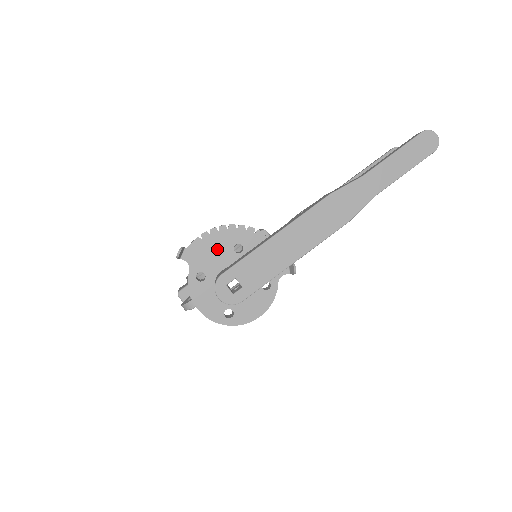
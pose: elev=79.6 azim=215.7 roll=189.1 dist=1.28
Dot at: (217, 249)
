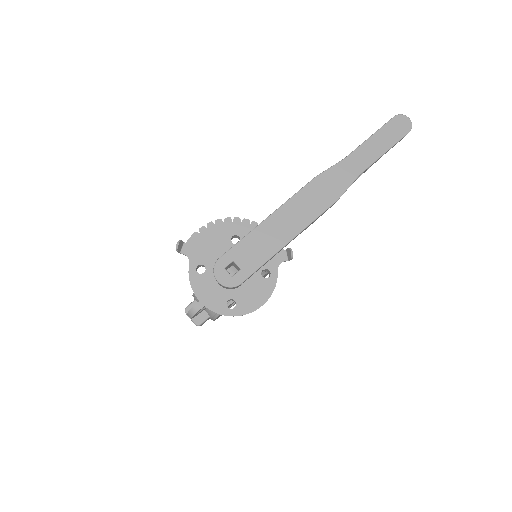
Dot at: (215, 242)
